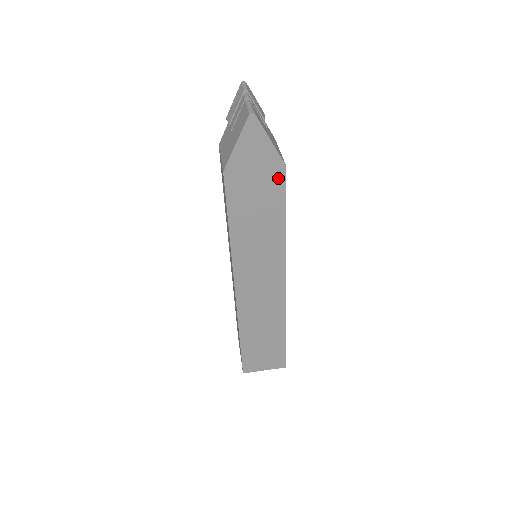
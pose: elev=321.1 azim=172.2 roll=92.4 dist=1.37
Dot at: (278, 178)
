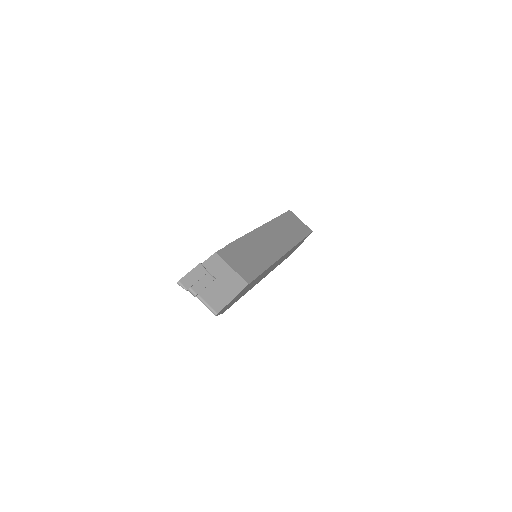
Dot at: occluded
